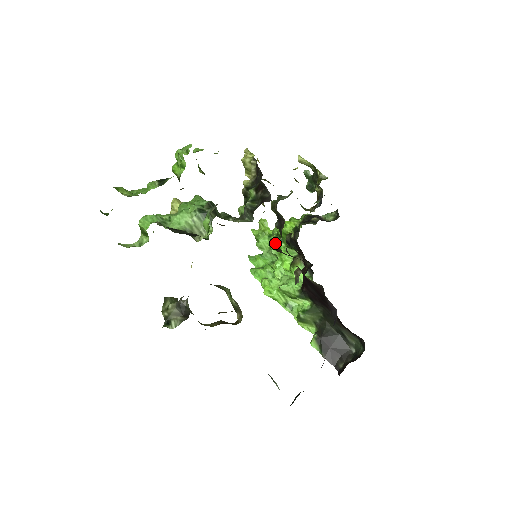
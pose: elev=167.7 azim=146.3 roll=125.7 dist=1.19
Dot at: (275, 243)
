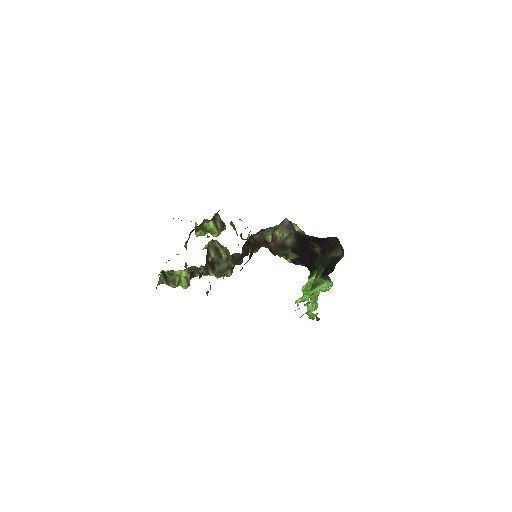
Dot at: occluded
